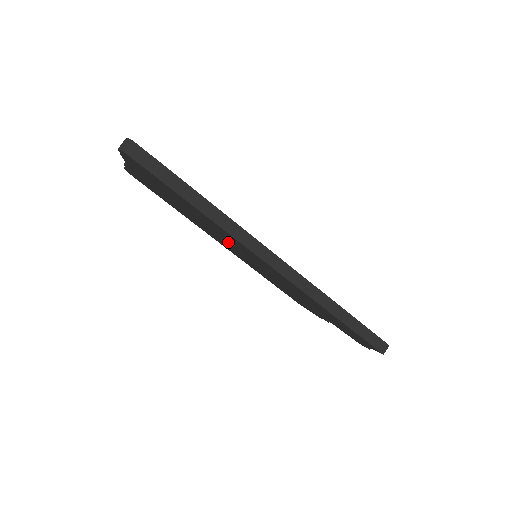
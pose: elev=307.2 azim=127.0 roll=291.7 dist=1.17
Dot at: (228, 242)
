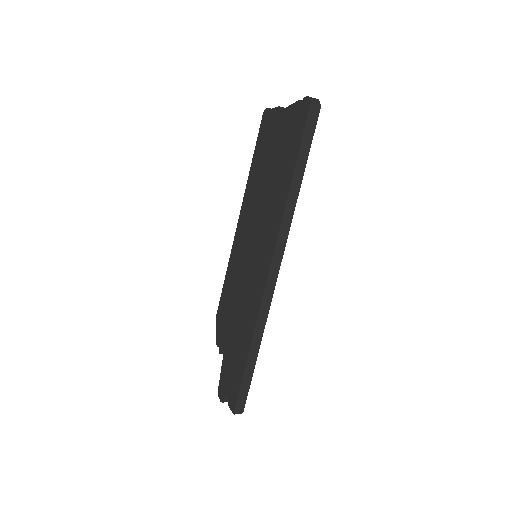
Dot at: (257, 226)
